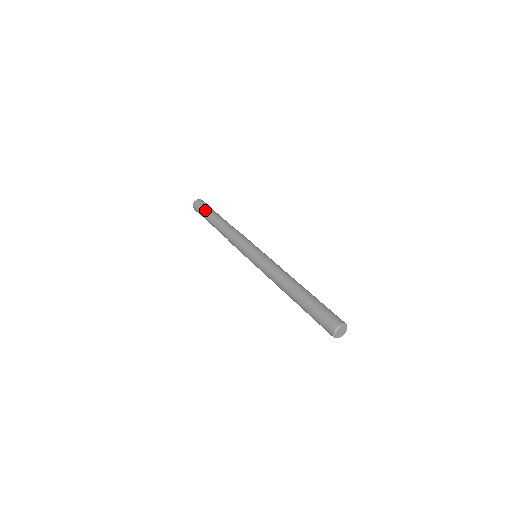
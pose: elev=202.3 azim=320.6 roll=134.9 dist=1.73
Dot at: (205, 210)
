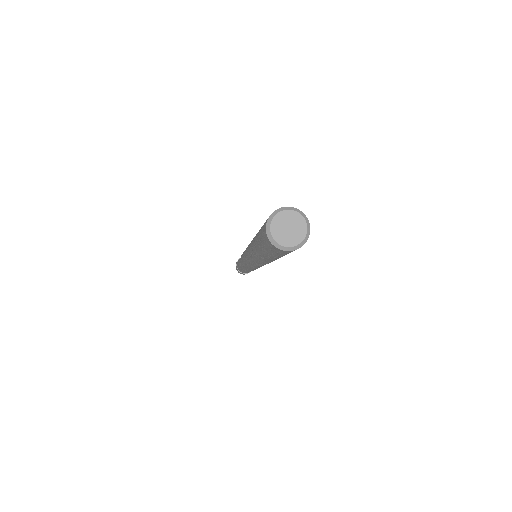
Dot at: (237, 262)
